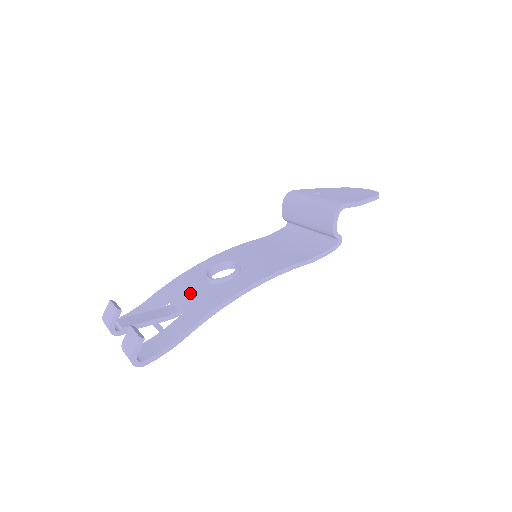
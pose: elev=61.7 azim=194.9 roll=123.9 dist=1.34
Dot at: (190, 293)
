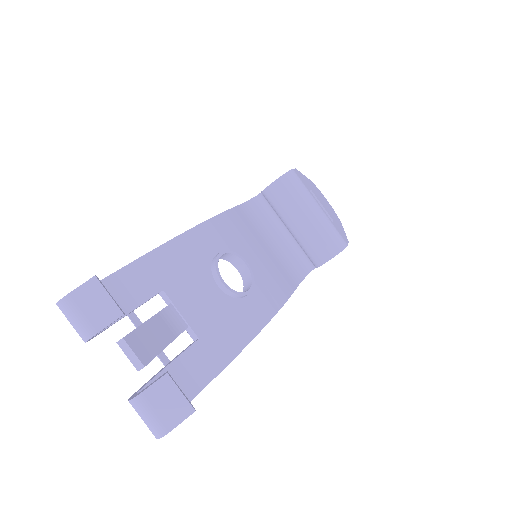
Dot at: (199, 298)
